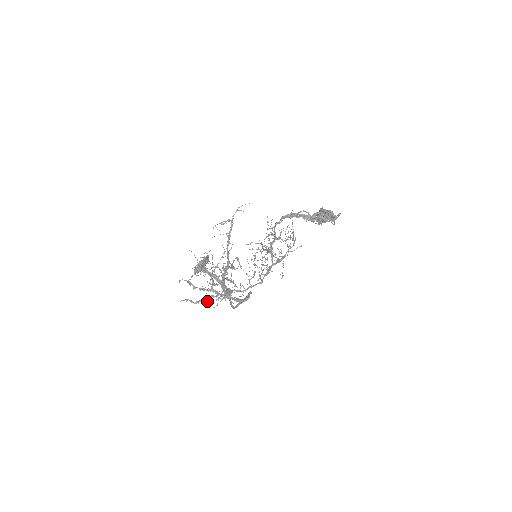
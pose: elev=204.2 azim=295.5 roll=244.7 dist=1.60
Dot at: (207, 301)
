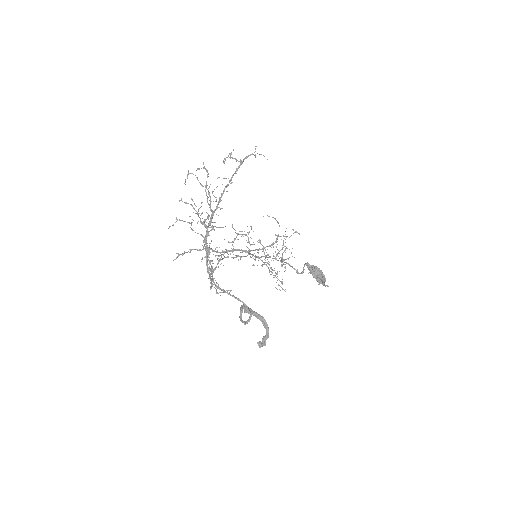
Dot at: occluded
